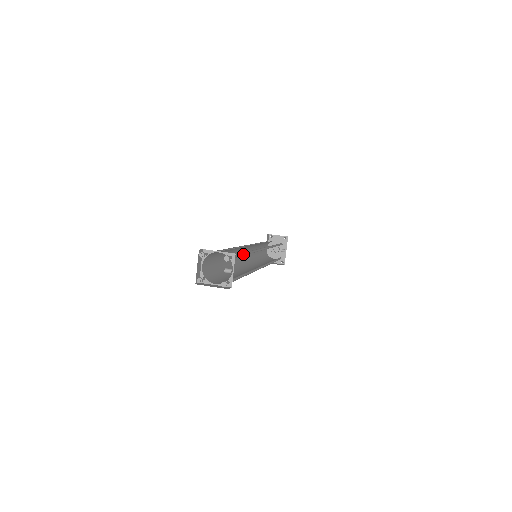
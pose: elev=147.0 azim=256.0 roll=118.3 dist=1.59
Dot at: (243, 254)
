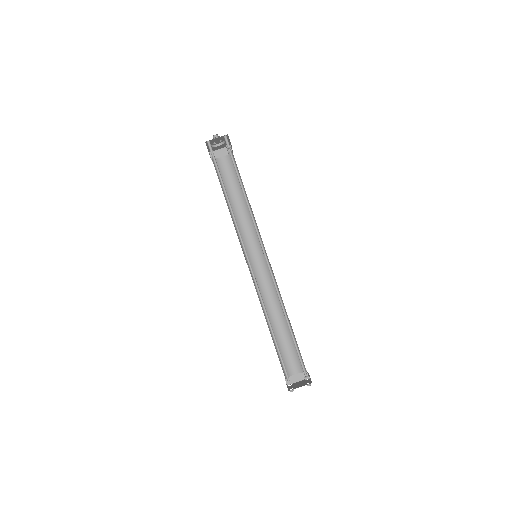
Dot at: occluded
